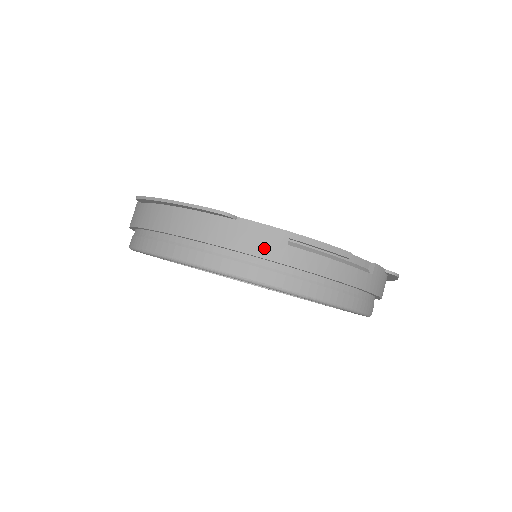
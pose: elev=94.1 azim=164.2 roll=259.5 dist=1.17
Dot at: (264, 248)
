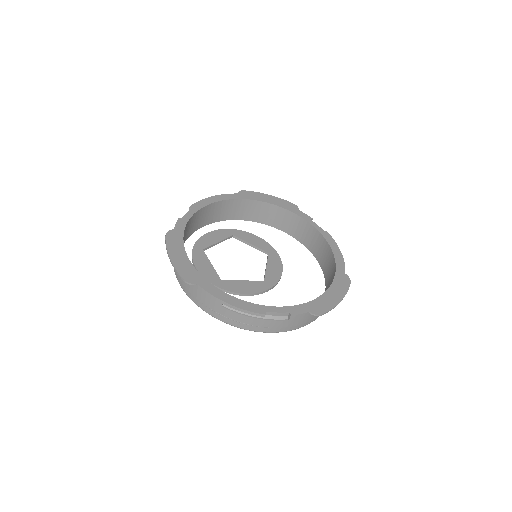
Dot at: (210, 304)
